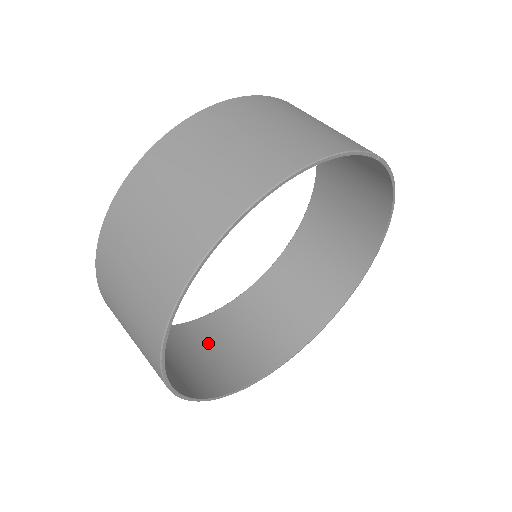
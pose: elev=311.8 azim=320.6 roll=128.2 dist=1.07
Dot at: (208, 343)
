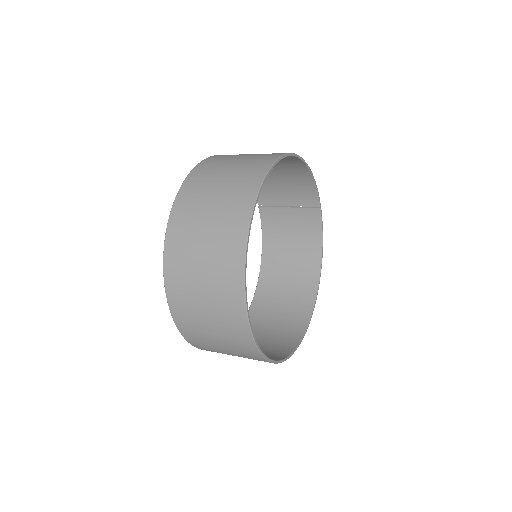
Dot at: occluded
